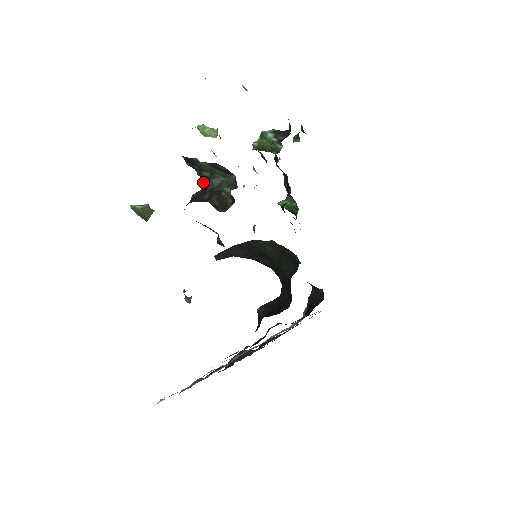
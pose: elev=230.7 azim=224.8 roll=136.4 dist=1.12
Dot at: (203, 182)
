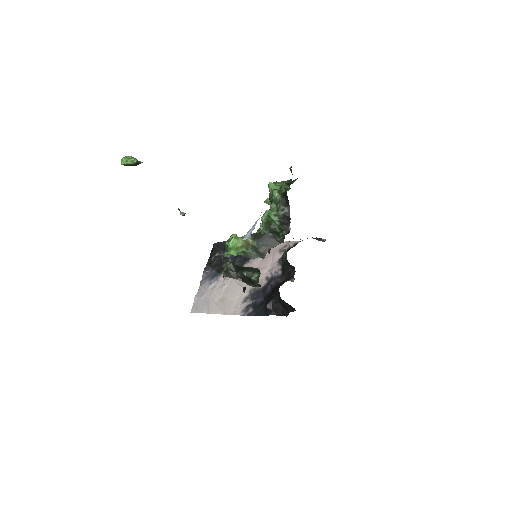
Dot at: (235, 265)
